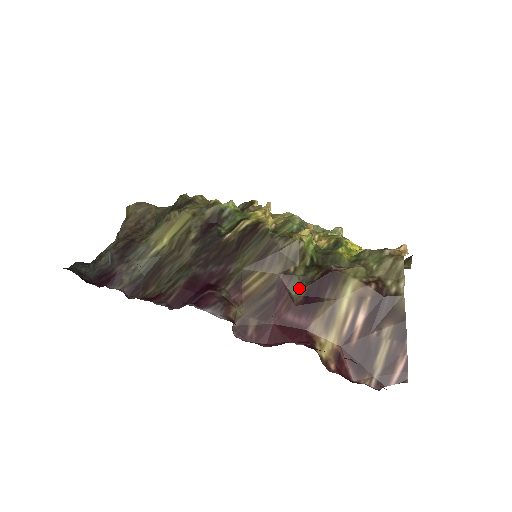
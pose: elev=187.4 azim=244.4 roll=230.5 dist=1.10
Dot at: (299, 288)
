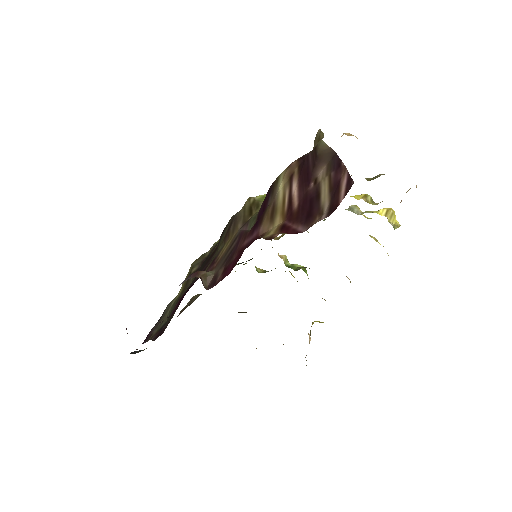
Dot at: (254, 222)
